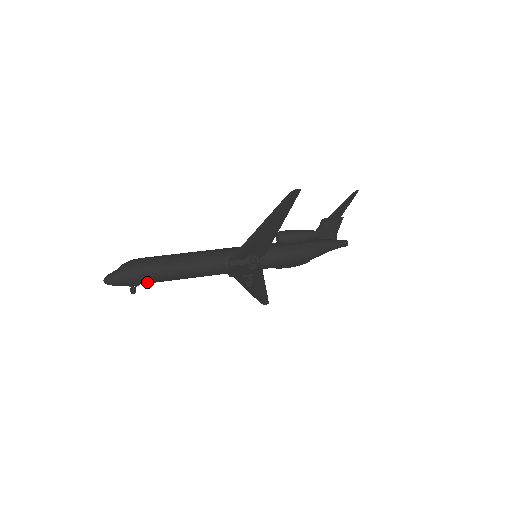
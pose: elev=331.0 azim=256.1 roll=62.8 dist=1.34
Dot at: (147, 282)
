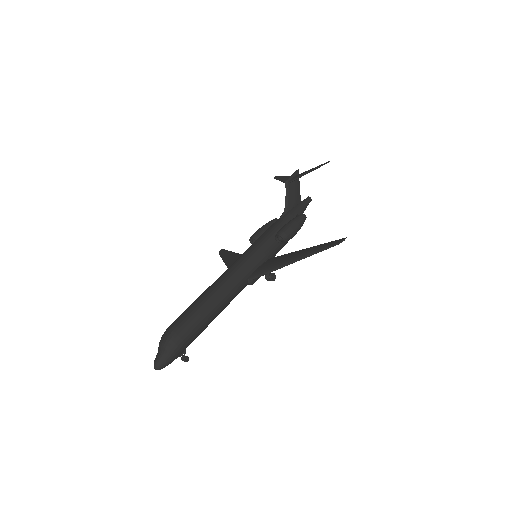
Dot at: occluded
